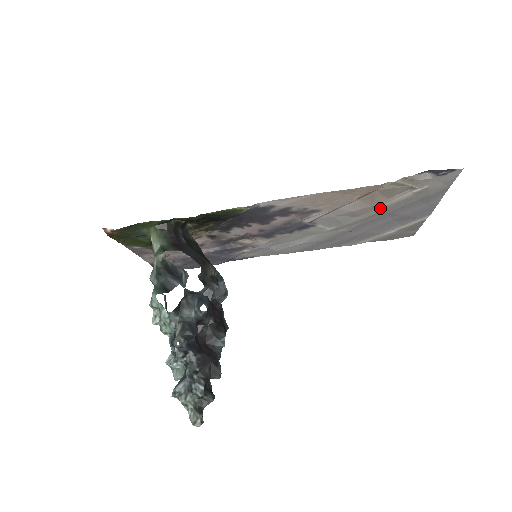
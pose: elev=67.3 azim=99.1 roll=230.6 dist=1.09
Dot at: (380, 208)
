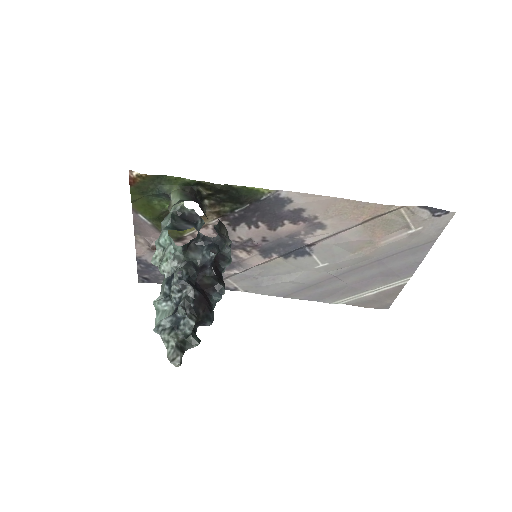
Dot at: (374, 247)
